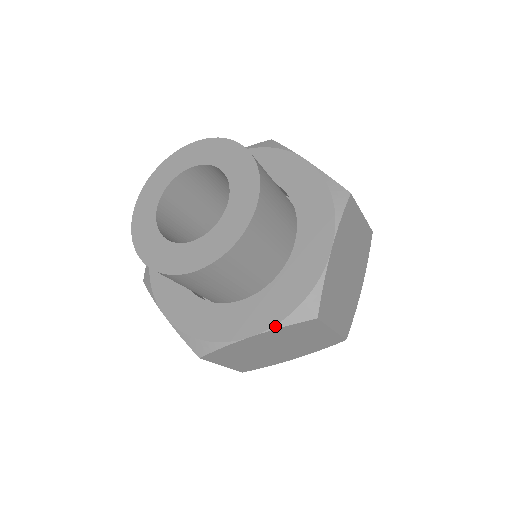
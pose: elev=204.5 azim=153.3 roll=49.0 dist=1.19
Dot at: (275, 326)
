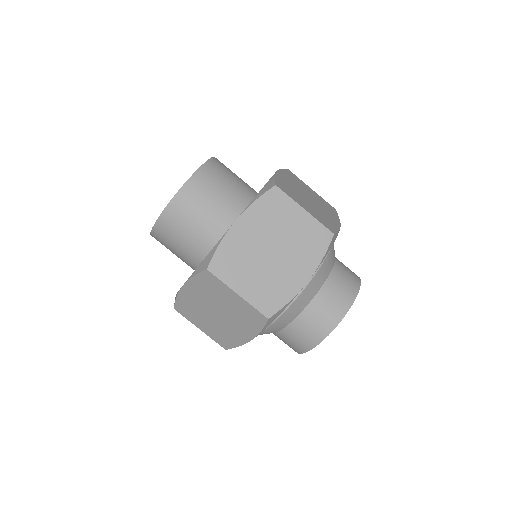
Dot at: (249, 205)
